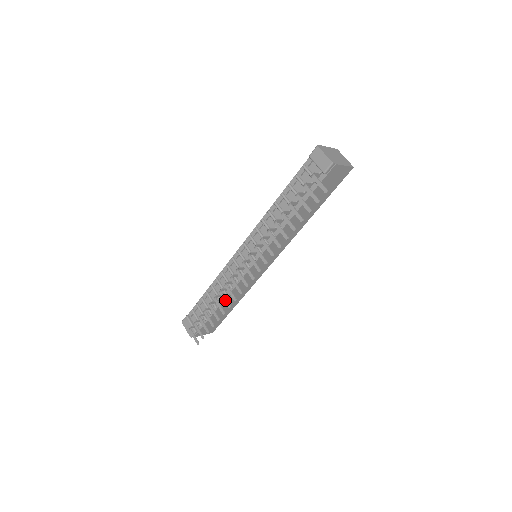
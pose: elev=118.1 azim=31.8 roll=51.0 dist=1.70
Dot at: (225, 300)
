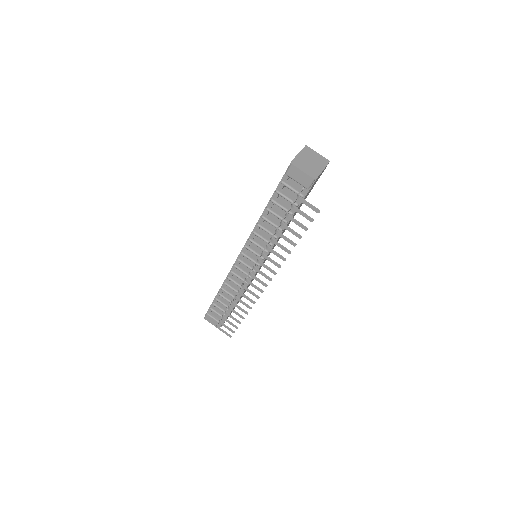
Dot at: (244, 304)
